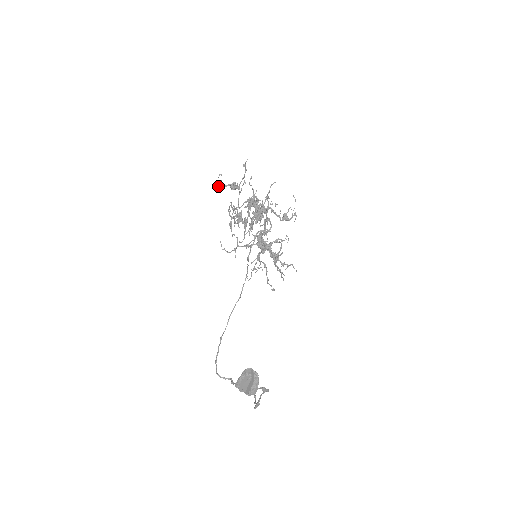
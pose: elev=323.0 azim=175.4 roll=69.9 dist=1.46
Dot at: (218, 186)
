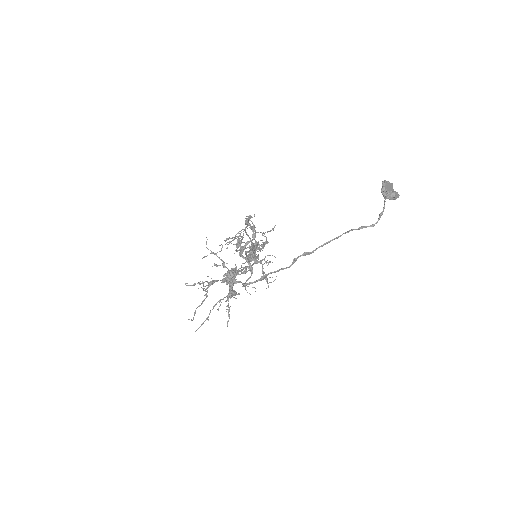
Dot at: occluded
